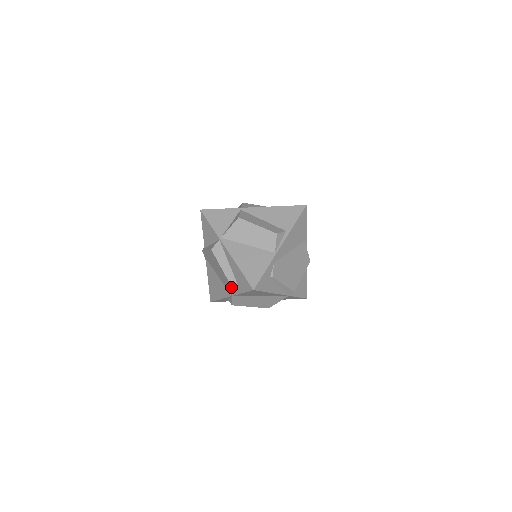
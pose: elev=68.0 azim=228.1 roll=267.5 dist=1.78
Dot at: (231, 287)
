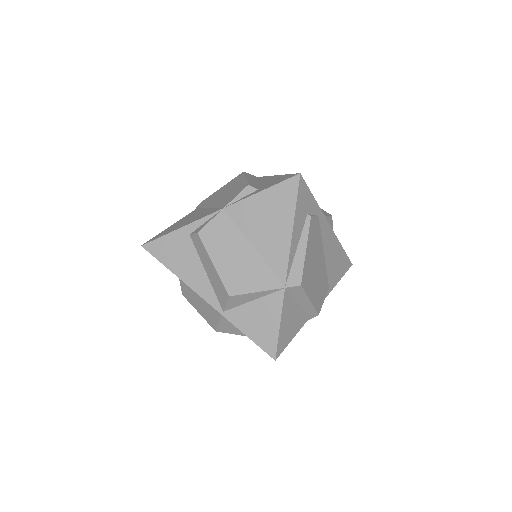
Dot at: (245, 188)
